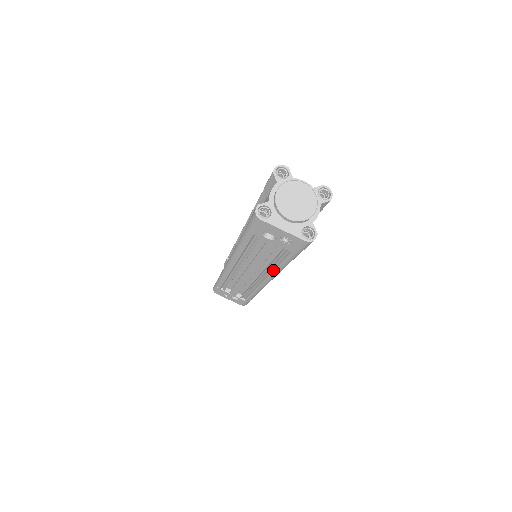
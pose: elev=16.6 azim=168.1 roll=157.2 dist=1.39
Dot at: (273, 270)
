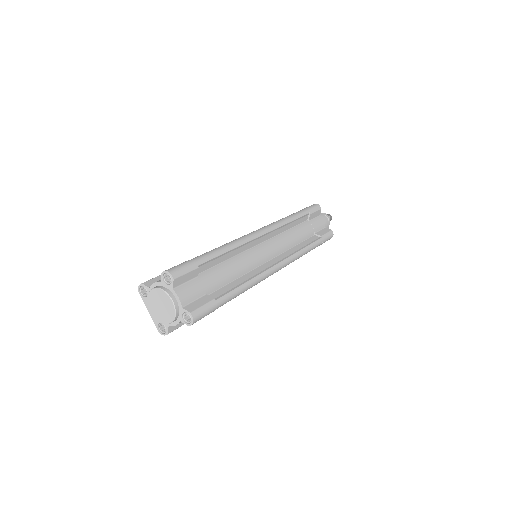
Dot at: occluded
